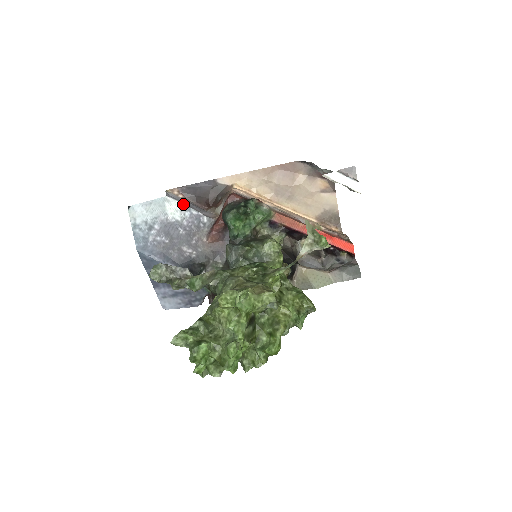
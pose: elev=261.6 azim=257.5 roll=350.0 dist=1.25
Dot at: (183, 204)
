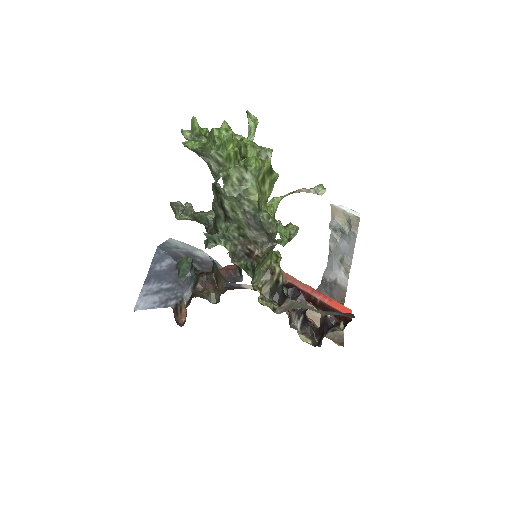
Dot at: (210, 256)
